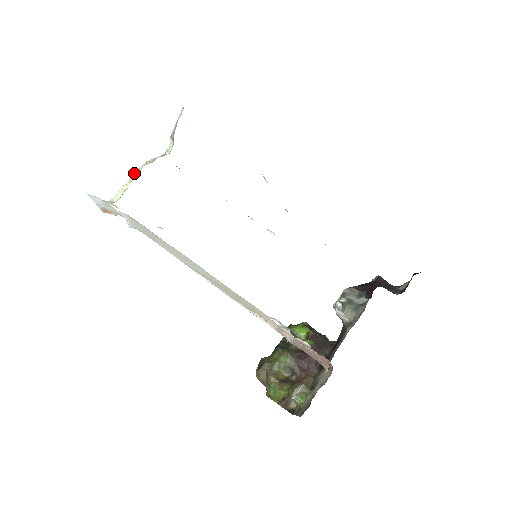
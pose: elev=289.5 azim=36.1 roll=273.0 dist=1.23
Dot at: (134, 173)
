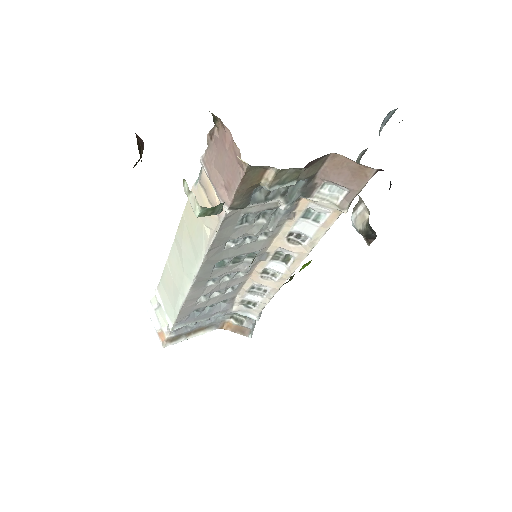
Dot at: occluded
